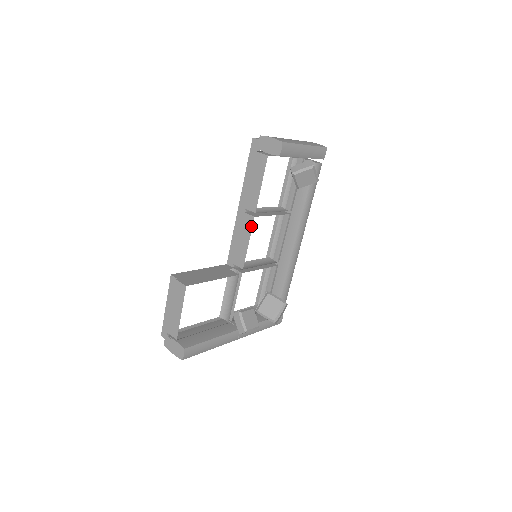
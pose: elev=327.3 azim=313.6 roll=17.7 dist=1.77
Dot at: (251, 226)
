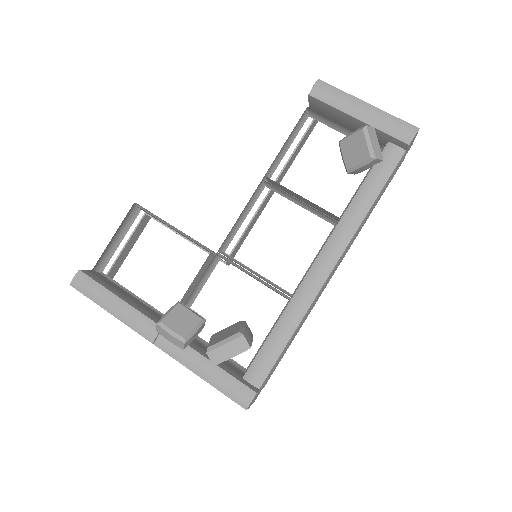
Dot at: occluded
